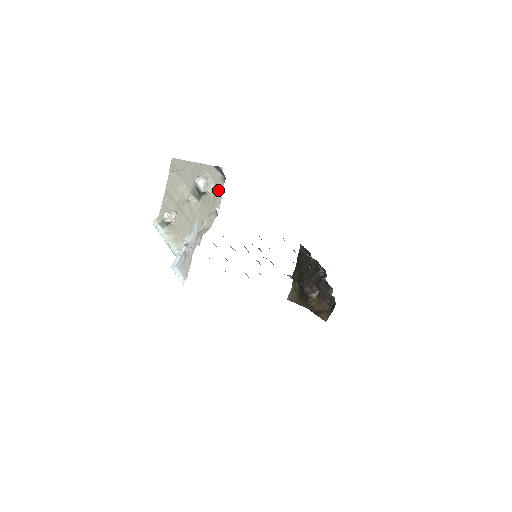
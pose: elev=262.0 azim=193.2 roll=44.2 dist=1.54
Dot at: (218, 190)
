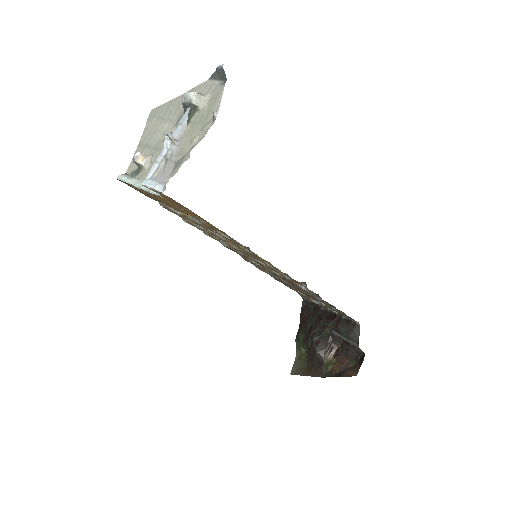
Dot at: (216, 96)
